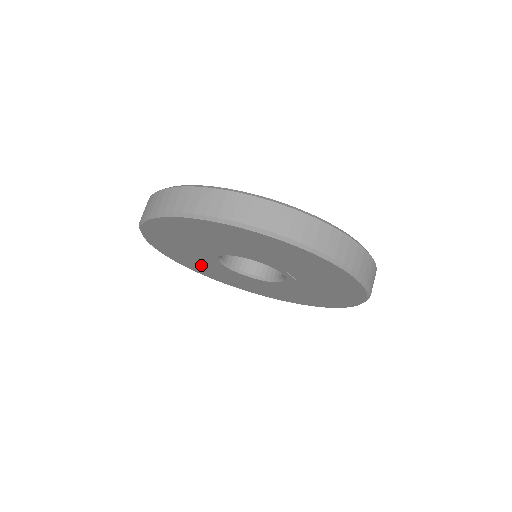
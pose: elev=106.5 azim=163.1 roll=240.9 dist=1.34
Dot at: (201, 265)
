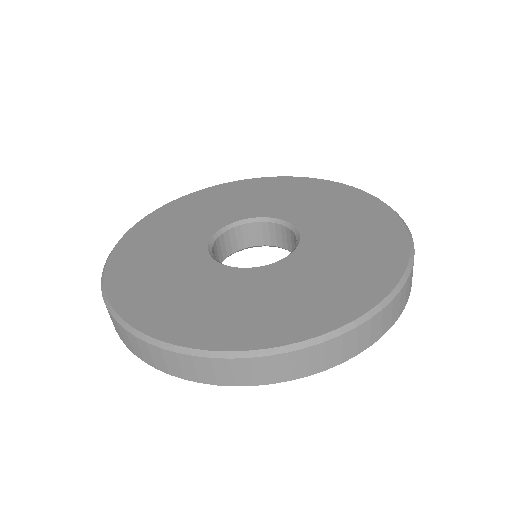
Dot at: occluded
